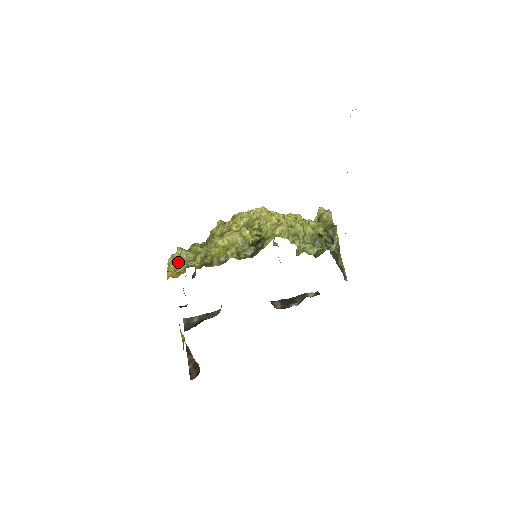
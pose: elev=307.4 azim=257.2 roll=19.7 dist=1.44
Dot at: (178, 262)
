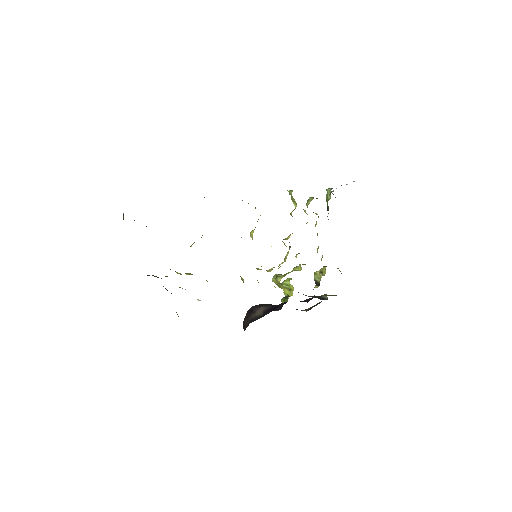
Dot at: occluded
